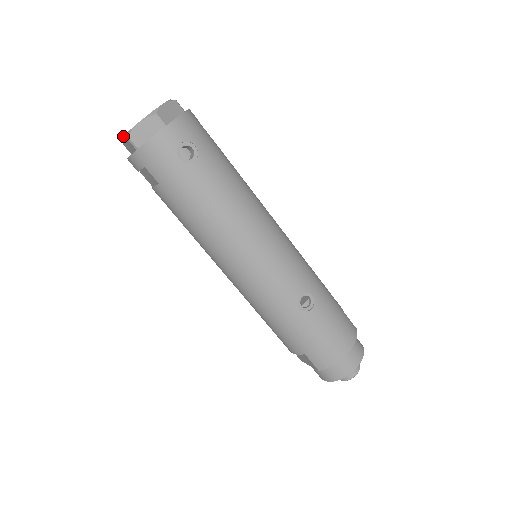
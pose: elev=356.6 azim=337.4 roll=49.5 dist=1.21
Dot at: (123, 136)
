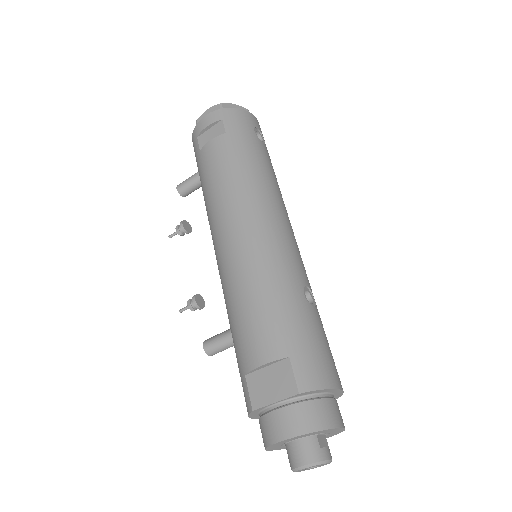
Dot at: (212, 106)
